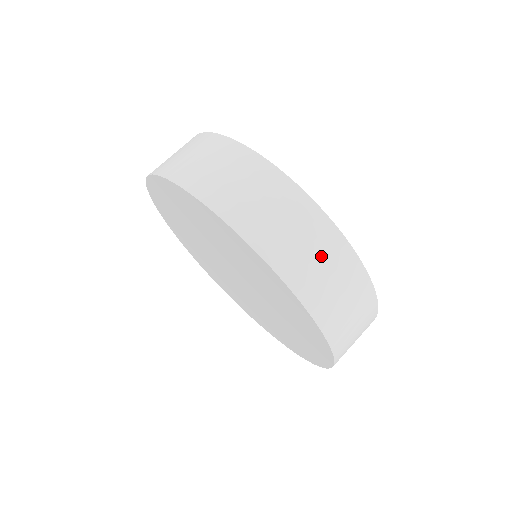
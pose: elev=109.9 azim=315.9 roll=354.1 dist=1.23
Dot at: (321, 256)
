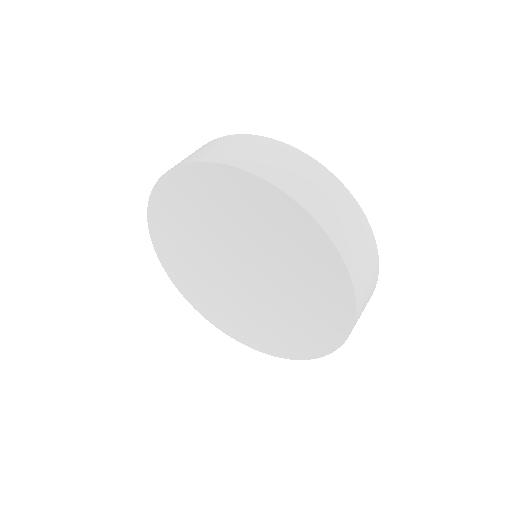
Dot at: (216, 146)
